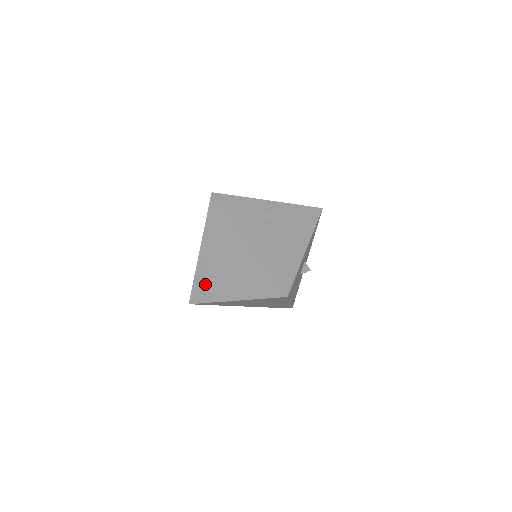
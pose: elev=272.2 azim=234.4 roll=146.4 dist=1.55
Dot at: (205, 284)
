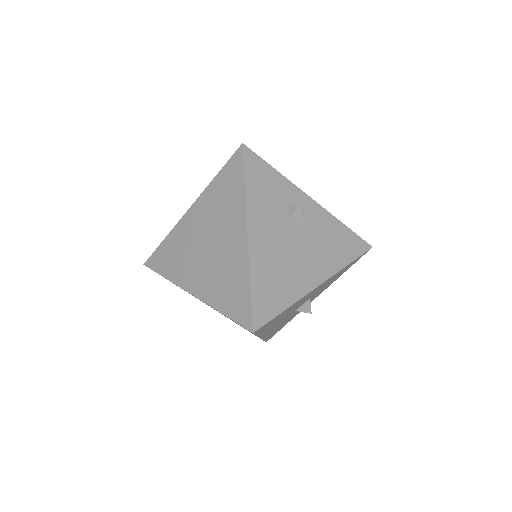
Dot at: (172, 252)
